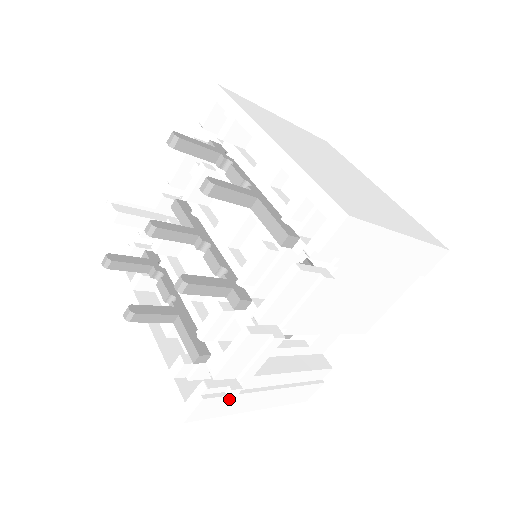
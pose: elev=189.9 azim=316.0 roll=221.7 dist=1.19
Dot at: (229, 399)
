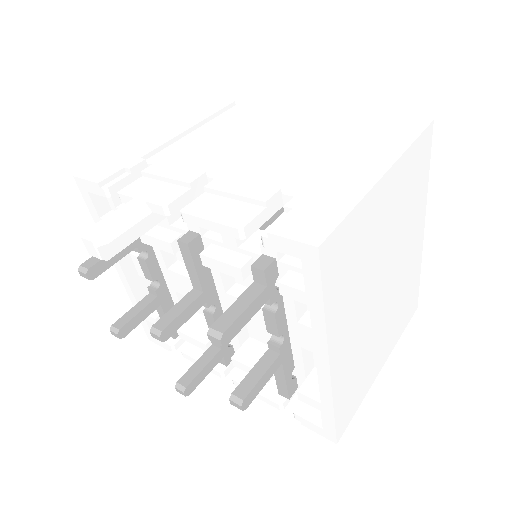
Dot at: occluded
